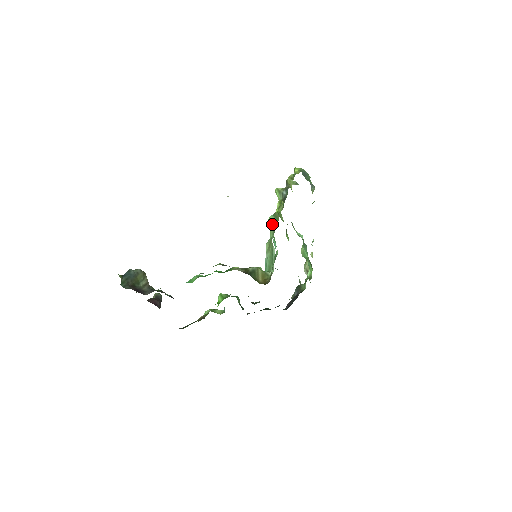
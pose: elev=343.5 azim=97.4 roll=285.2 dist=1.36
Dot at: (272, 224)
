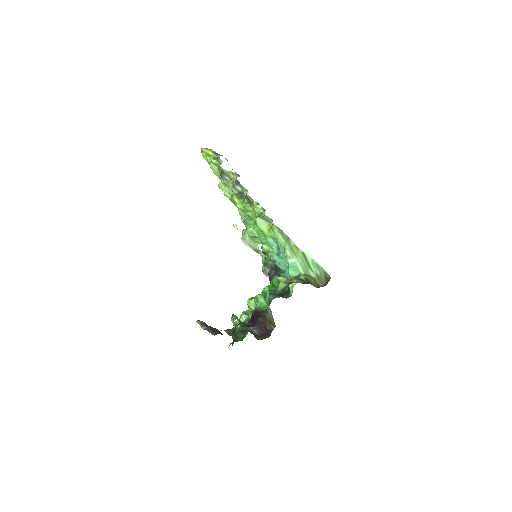
Dot at: (276, 230)
